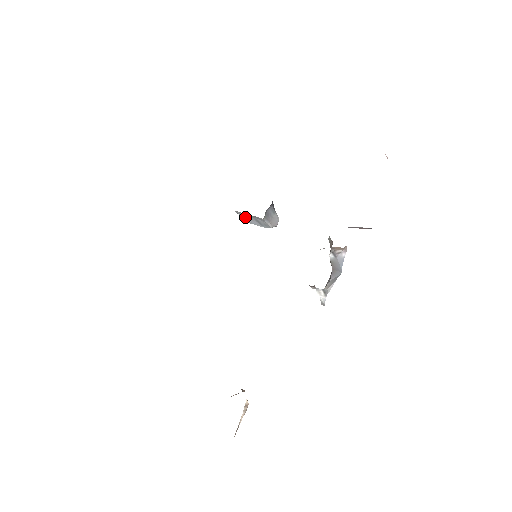
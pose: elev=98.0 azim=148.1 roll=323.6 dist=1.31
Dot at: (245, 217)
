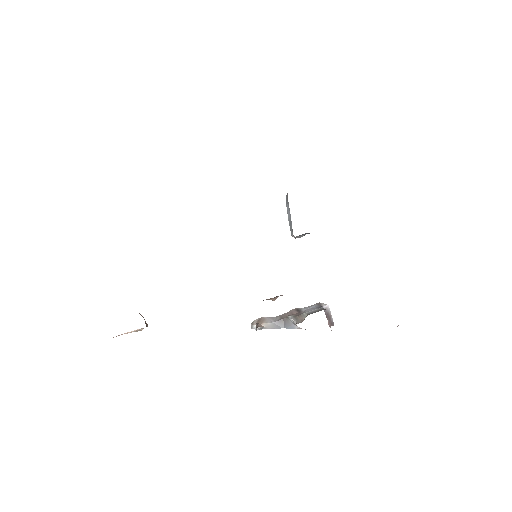
Dot at: (288, 204)
